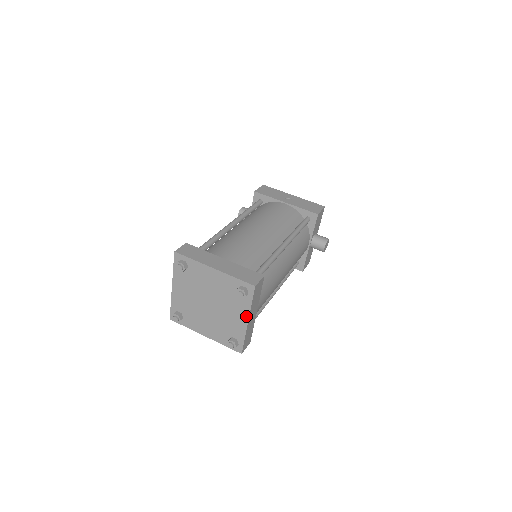
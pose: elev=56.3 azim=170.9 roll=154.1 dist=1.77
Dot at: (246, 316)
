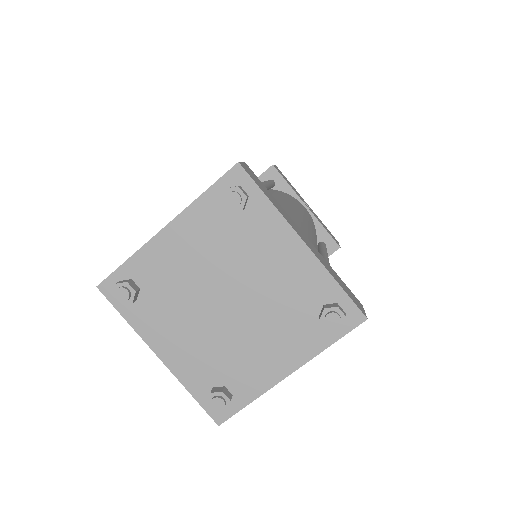
Dot at: (295, 362)
